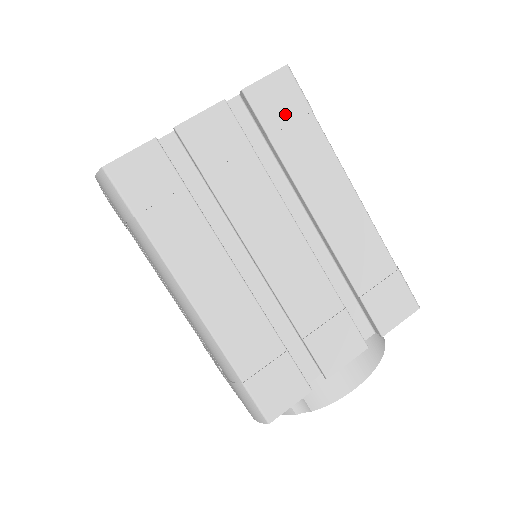
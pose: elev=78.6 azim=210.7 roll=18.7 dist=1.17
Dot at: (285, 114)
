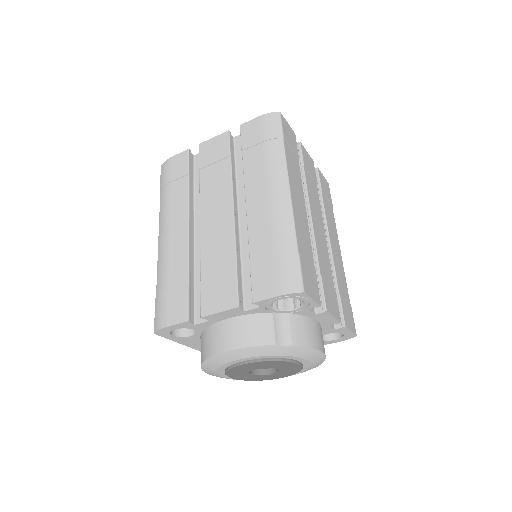
Dot at: (327, 194)
